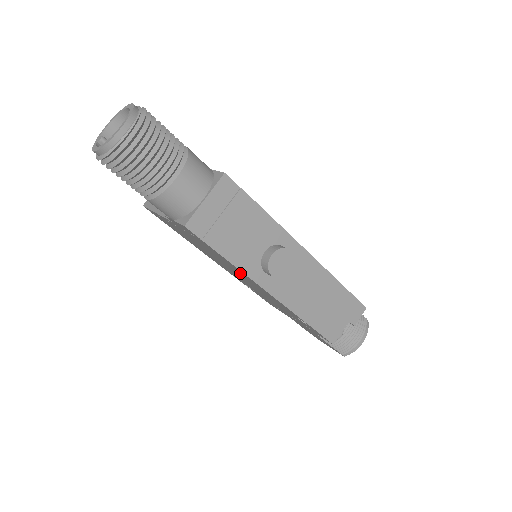
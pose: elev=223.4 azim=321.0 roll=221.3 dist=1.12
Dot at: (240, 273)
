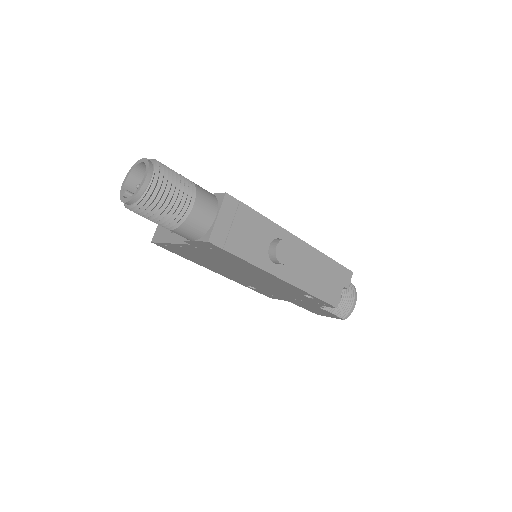
Dot at: (252, 270)
